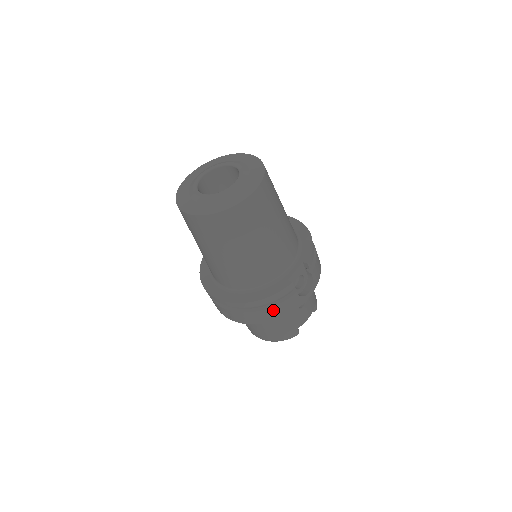
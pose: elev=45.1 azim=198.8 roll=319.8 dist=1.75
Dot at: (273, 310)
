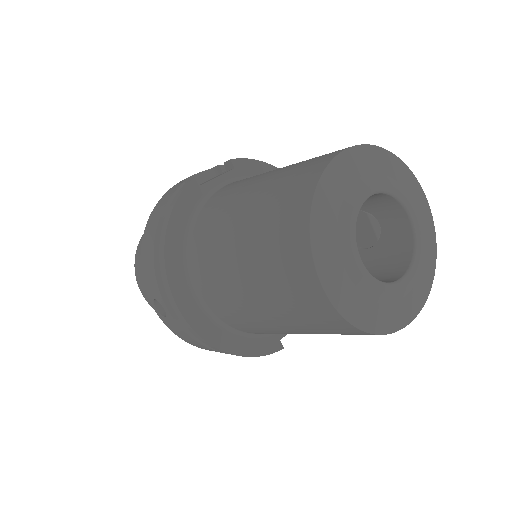
Dot at: occluded
